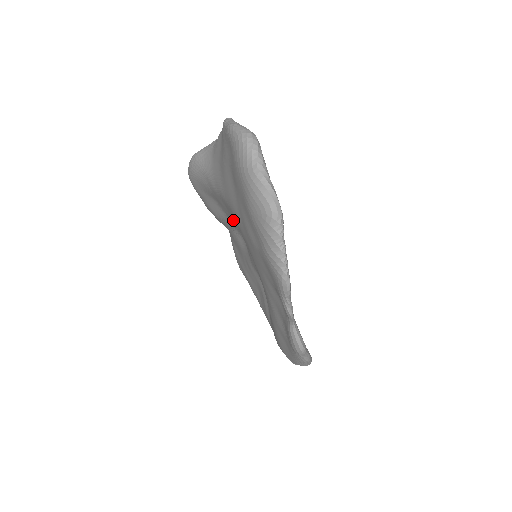
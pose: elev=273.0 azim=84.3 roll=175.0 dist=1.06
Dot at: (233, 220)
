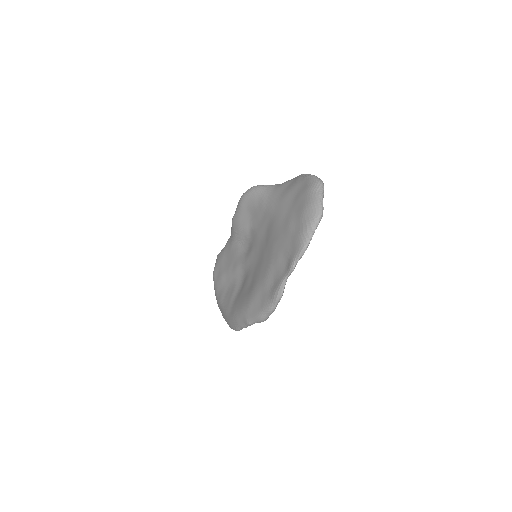
Dot at: (259, 228)
